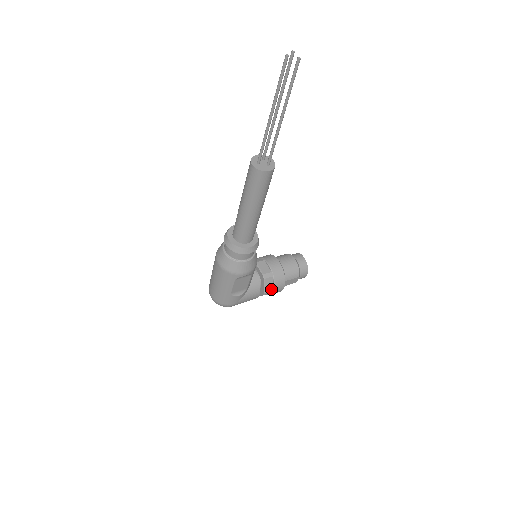
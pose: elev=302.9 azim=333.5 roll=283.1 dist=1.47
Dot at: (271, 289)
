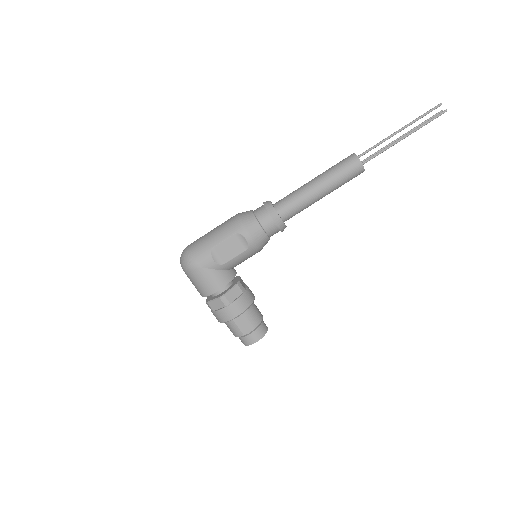
Dot at: (230, 300)
